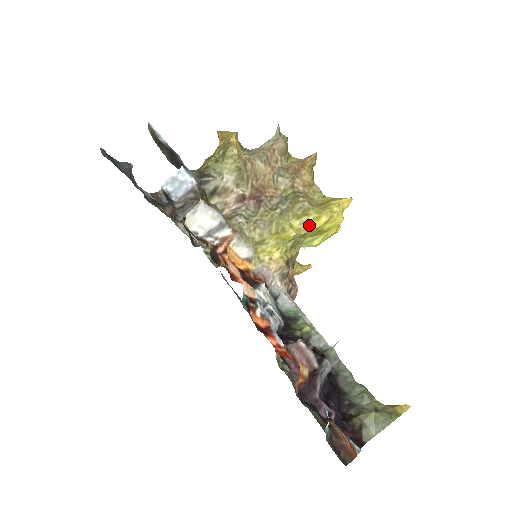
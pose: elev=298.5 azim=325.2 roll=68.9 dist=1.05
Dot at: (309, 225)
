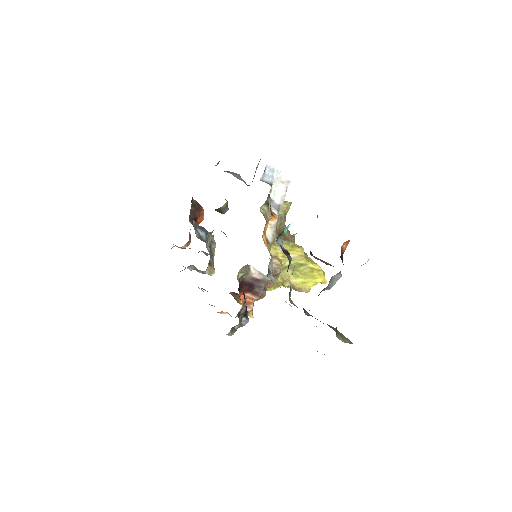
Dot at: (310, 261)
